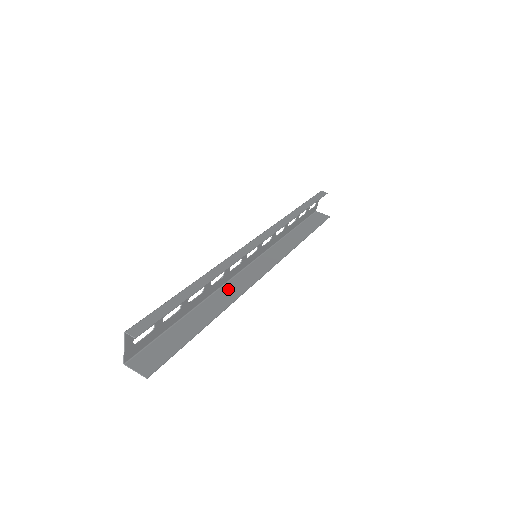
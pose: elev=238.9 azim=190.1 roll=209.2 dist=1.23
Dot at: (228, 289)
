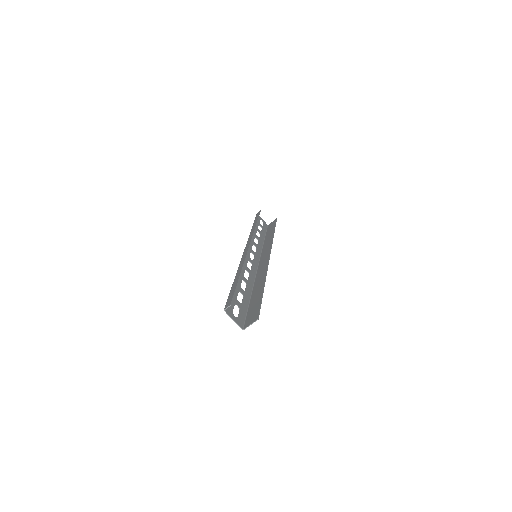
Dot at: (259, 276)
